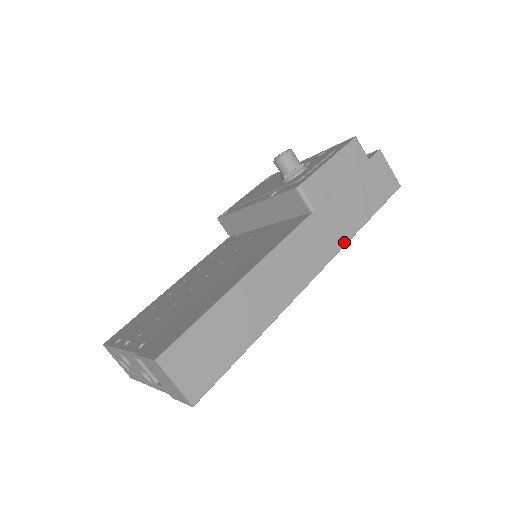
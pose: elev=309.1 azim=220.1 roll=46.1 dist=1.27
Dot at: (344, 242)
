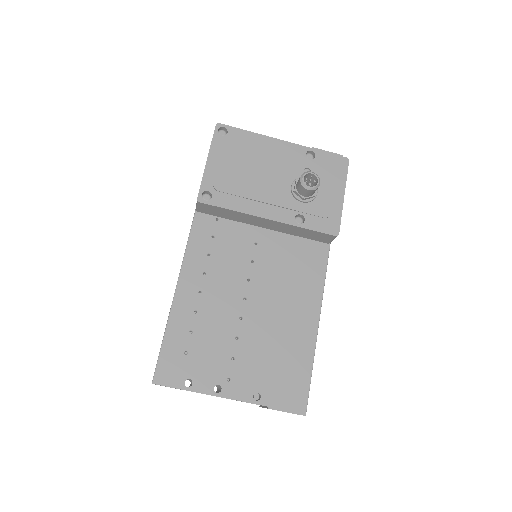
Dot at: occluded
